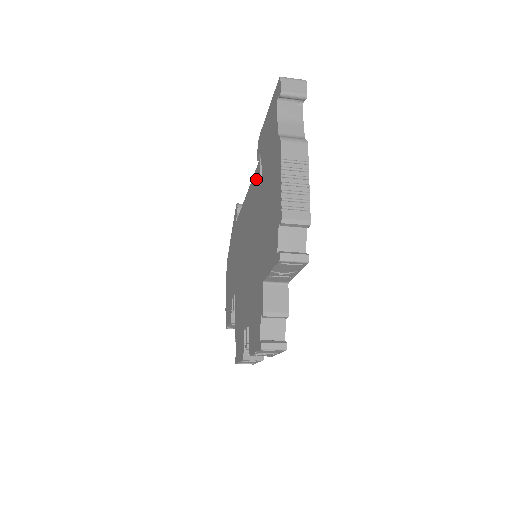
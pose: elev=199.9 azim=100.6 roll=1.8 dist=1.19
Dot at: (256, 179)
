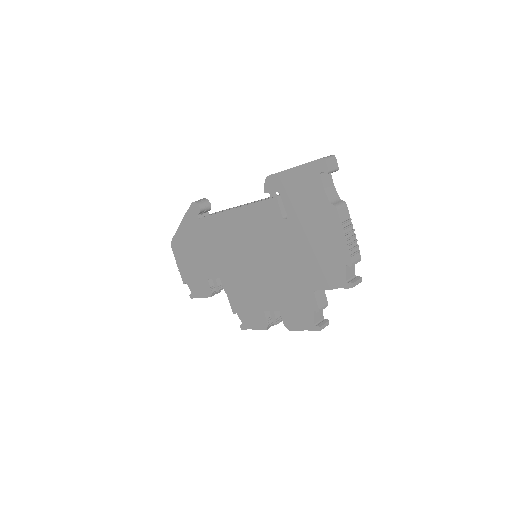
Dot at: (269, 209)
